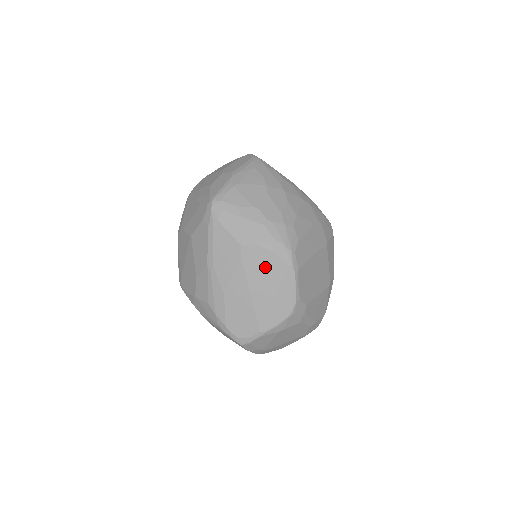
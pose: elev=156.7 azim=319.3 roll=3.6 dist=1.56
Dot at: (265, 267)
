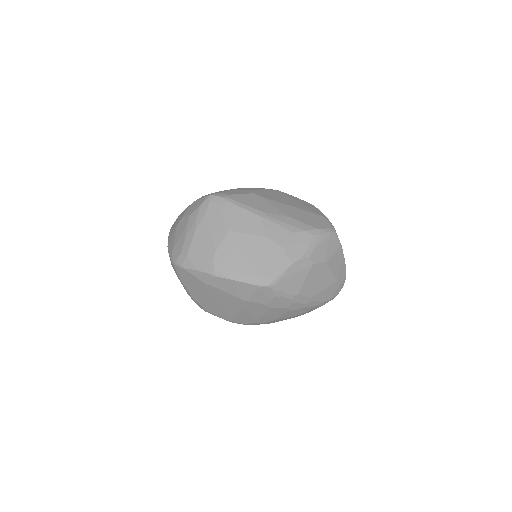
Dot at: (274, 195)
